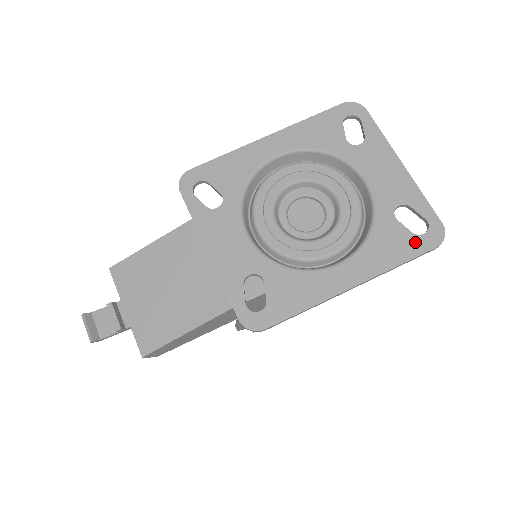
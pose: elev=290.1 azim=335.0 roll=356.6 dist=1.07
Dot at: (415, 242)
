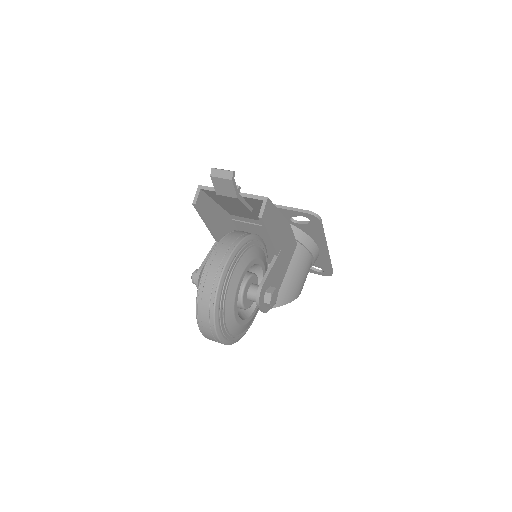
Dot at: occluded
